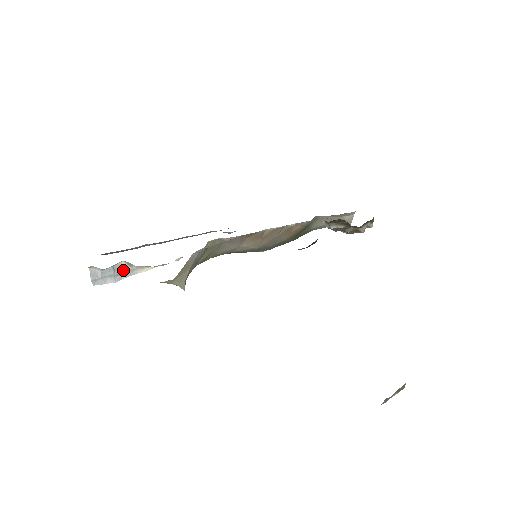
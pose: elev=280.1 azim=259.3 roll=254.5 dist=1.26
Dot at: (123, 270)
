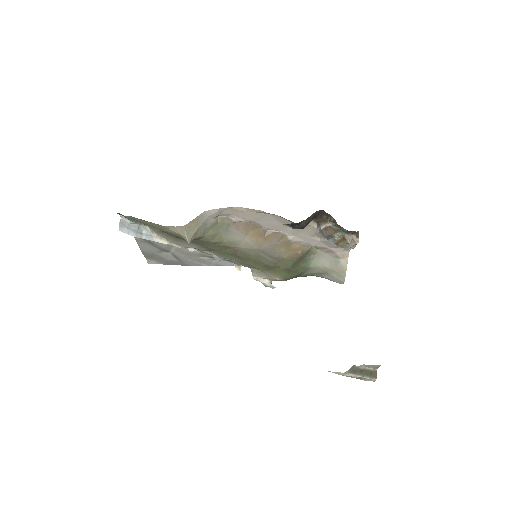
Dot at: (145, 232)
